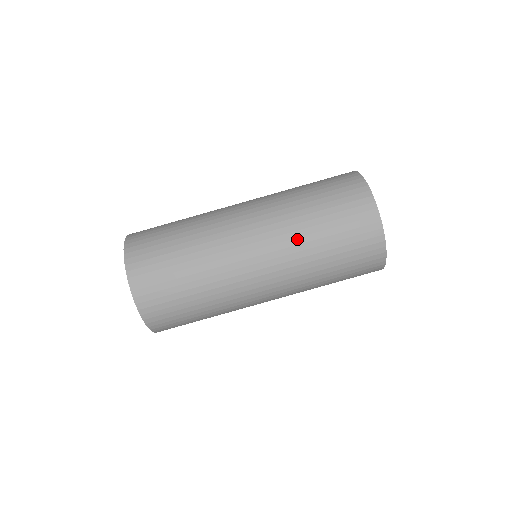
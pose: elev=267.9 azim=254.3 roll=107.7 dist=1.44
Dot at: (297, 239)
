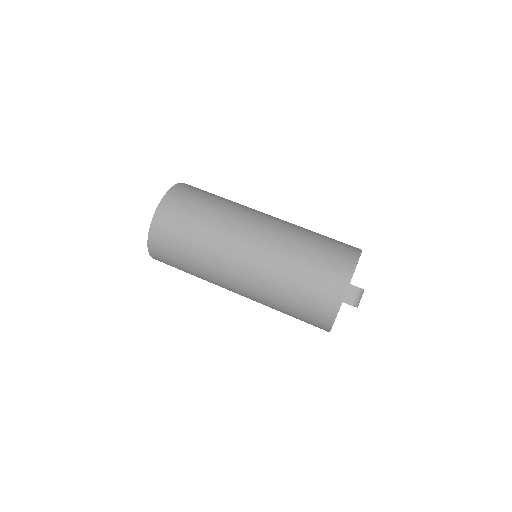
Dot at: (275, 275)
